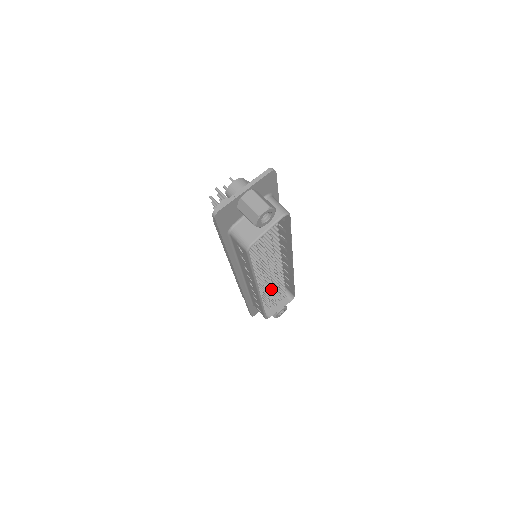
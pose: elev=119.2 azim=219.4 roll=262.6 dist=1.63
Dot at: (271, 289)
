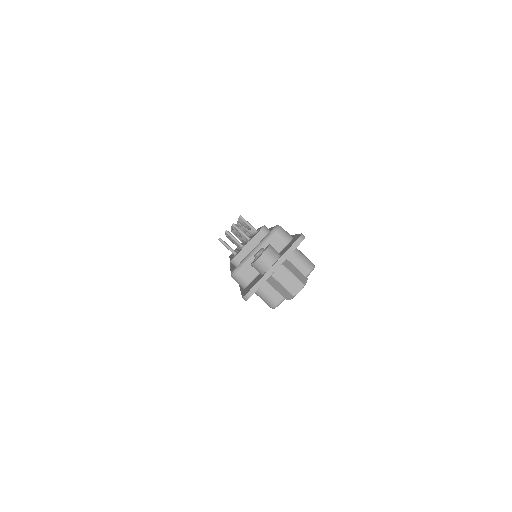
Dot at: occluded
